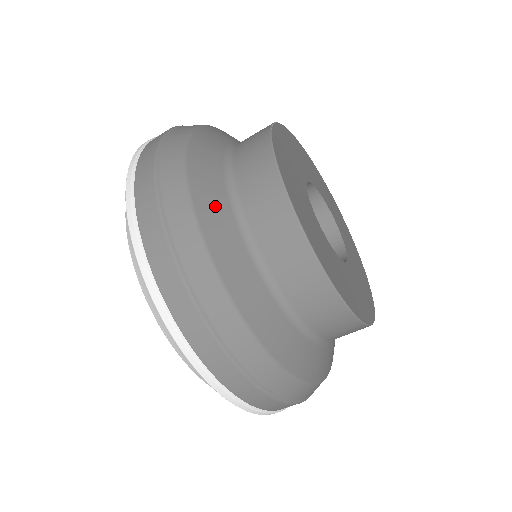
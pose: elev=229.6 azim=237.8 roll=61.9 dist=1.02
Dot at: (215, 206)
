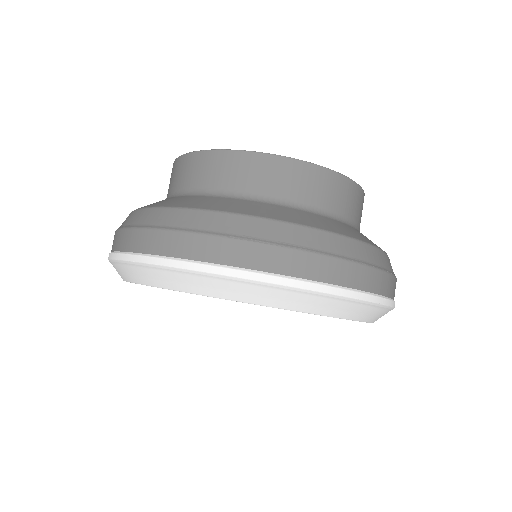
Dot at: (221, 203)
